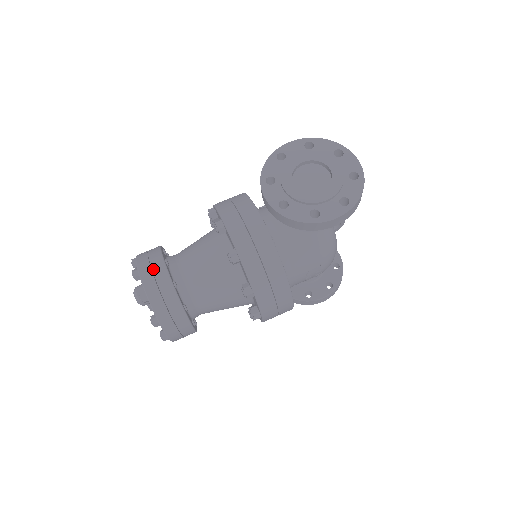
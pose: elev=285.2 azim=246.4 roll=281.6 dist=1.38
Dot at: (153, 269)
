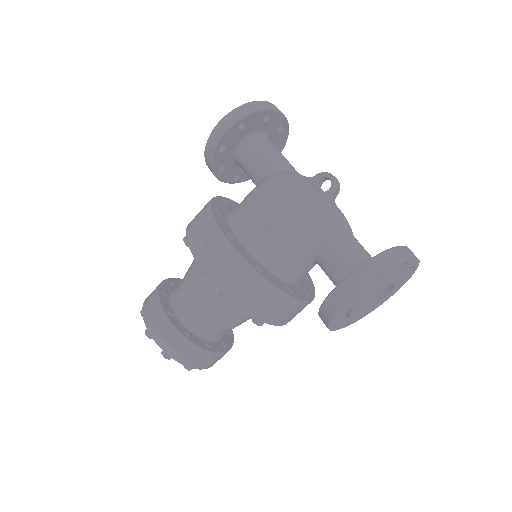
Dot at: (209, 361)
